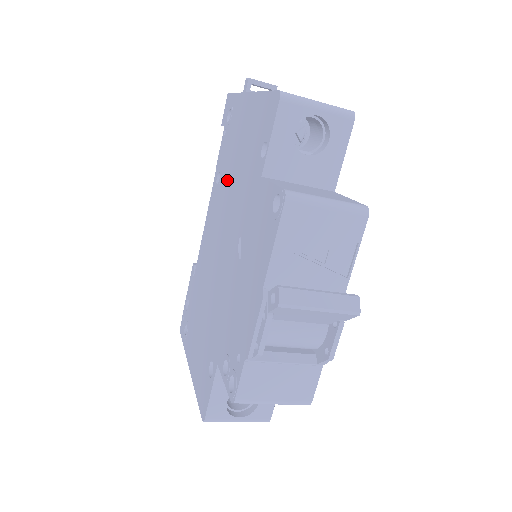
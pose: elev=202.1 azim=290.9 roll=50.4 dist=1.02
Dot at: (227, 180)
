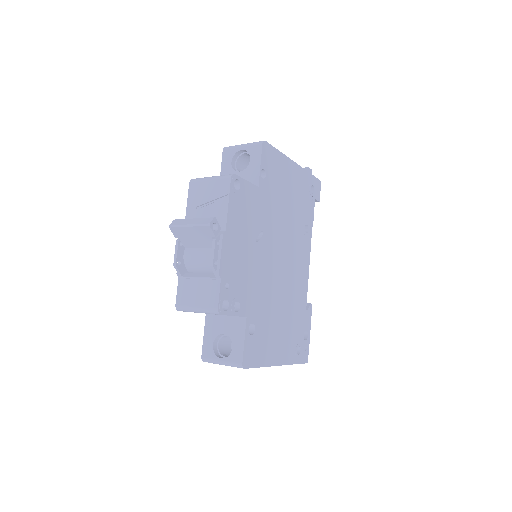
Dot at: occluded
